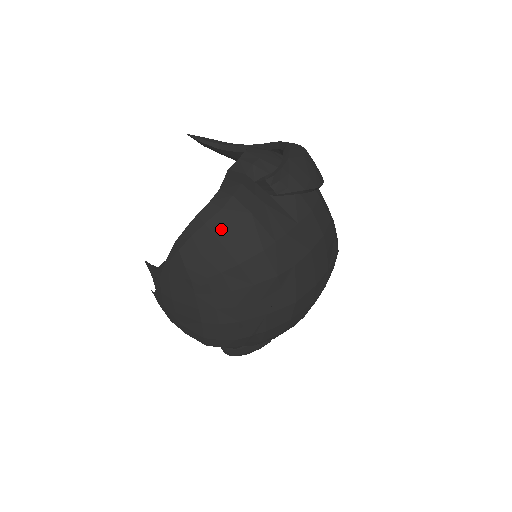
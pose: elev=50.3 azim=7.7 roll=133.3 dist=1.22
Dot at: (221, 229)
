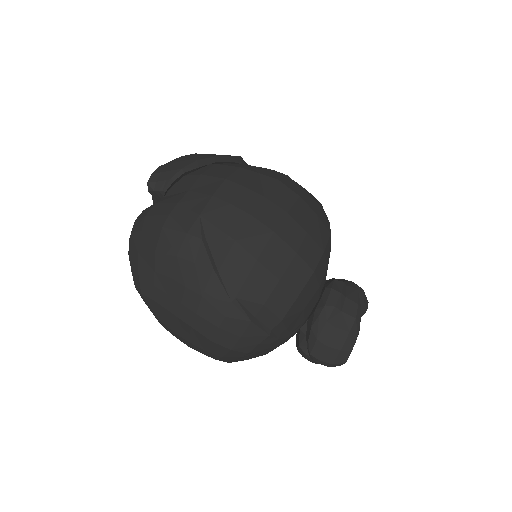
Dot at: (136, 245)
